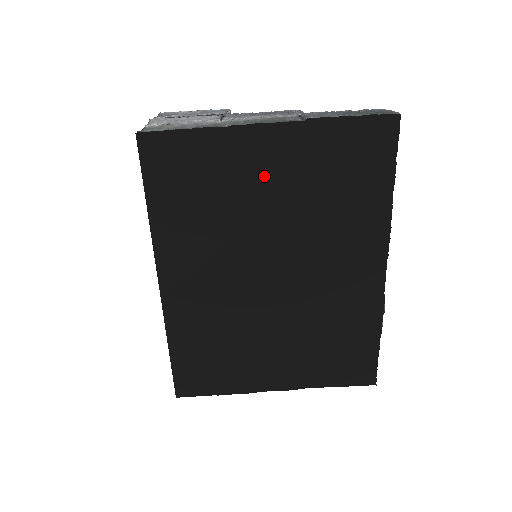
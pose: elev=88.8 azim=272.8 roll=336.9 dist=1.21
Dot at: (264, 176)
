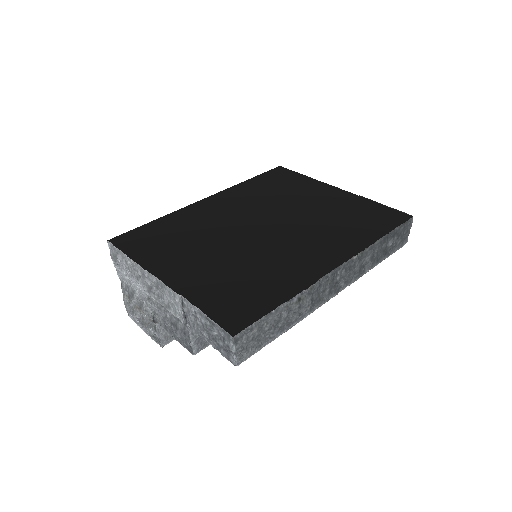
Dot at: (315, 199)
